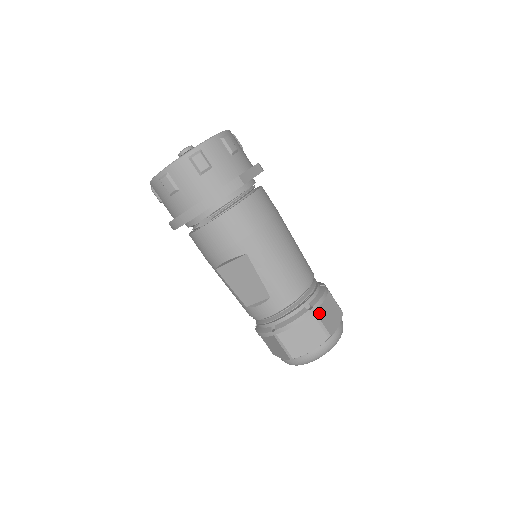
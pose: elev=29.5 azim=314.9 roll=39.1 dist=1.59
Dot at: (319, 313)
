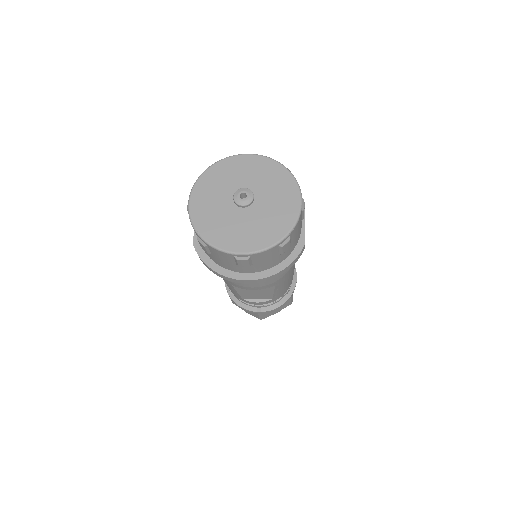
Dot at: occluded
